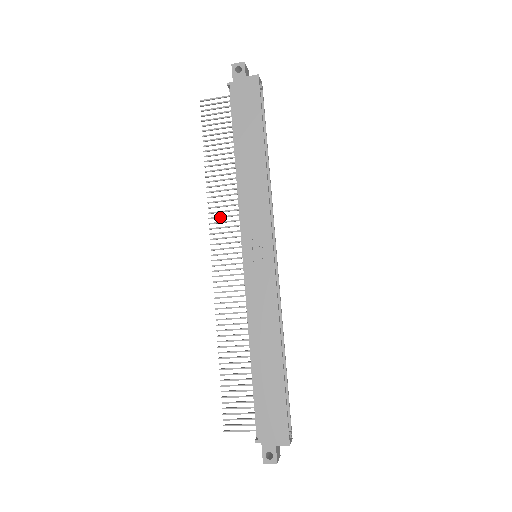
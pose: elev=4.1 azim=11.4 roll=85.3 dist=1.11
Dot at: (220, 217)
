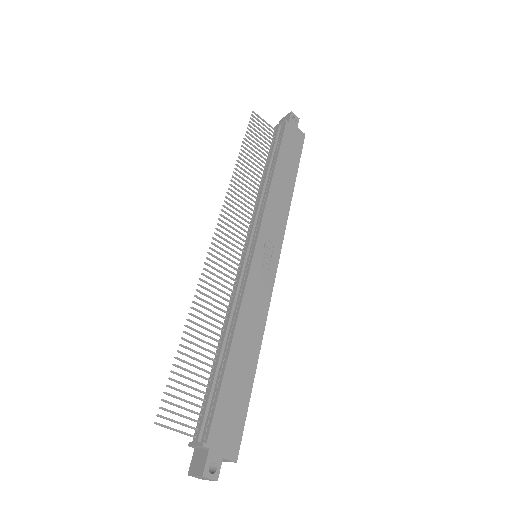
Dot at: (236, 203)
